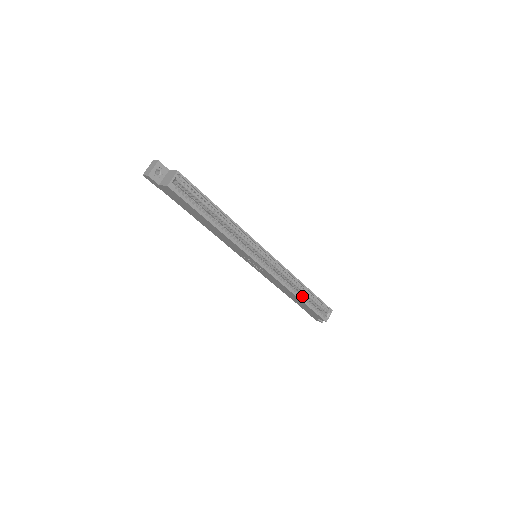
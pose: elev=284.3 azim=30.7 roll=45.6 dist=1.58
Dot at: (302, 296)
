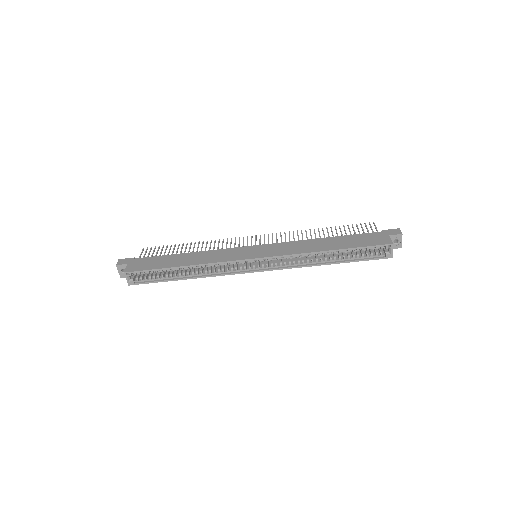
Dot at: (334, 258)
